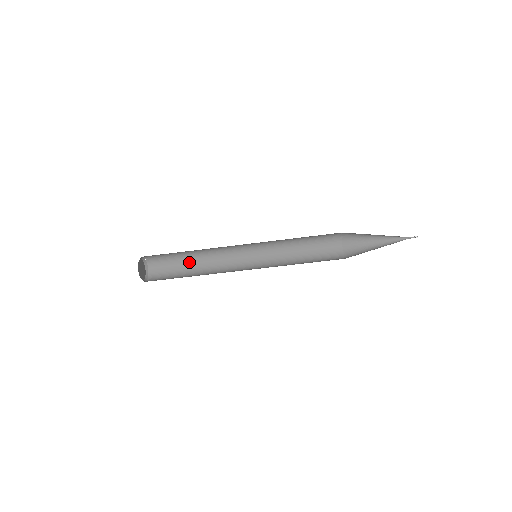
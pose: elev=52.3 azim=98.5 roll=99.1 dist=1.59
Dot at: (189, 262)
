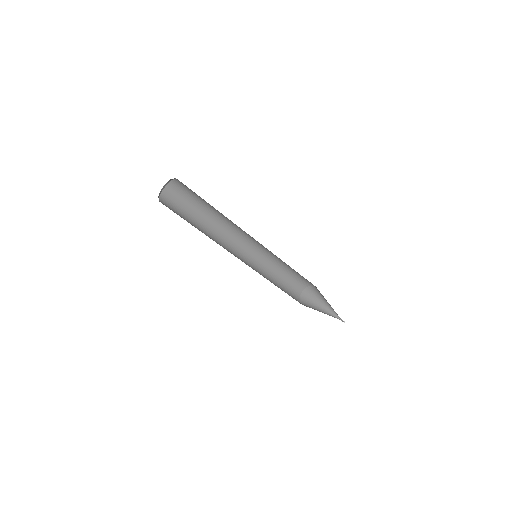
Dot at: (206, 208)
